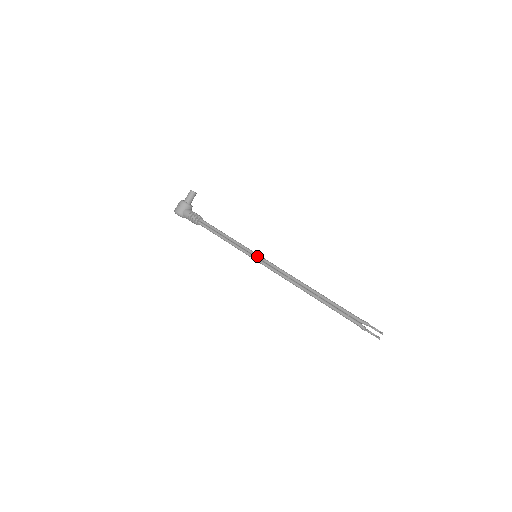
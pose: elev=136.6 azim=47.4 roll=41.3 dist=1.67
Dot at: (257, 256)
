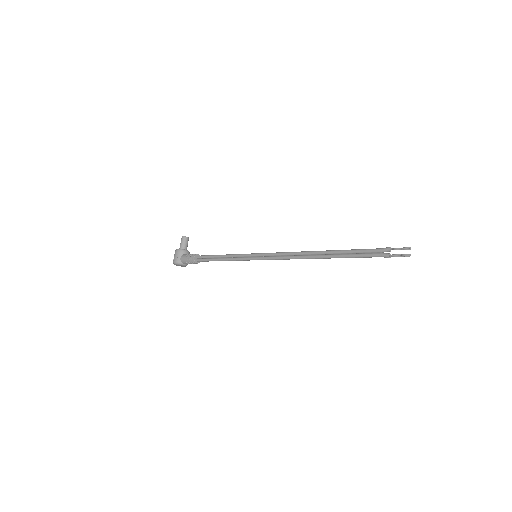
Dot at: (256, 255)
